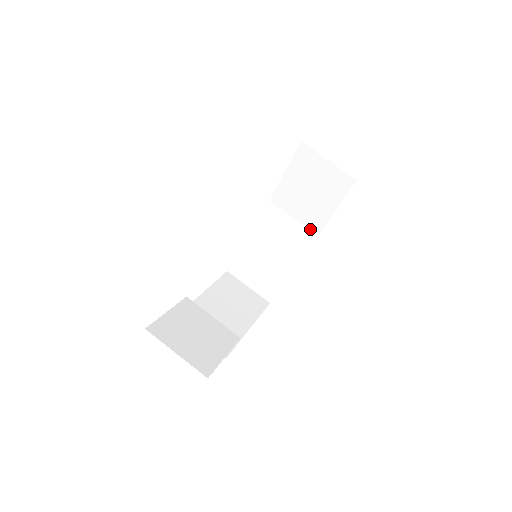
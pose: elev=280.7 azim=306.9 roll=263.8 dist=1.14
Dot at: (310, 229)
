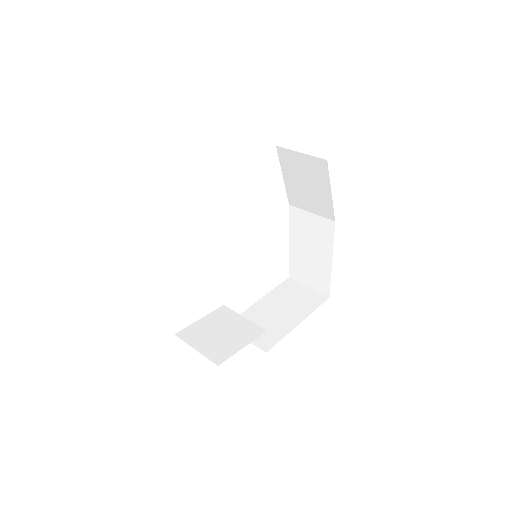
Dot at: (327, 218)
